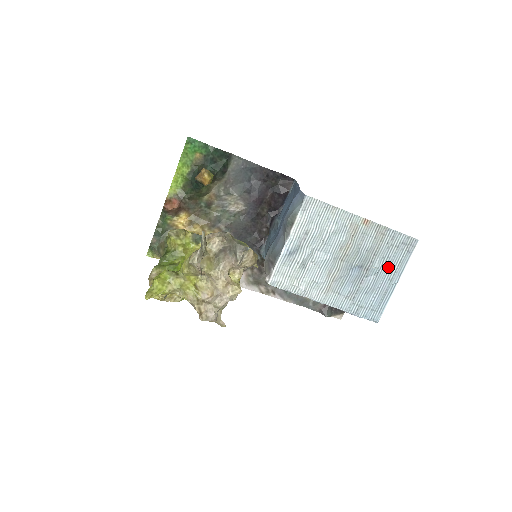
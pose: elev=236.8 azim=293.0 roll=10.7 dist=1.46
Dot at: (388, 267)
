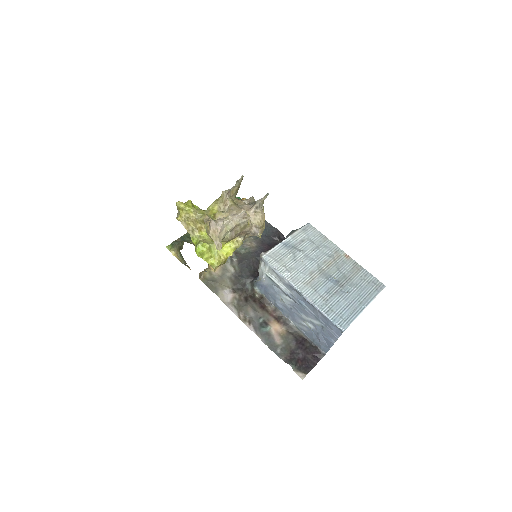
Dot at: (359, 292)
